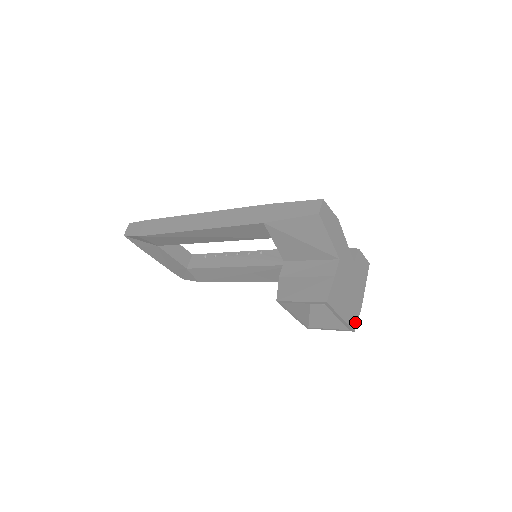
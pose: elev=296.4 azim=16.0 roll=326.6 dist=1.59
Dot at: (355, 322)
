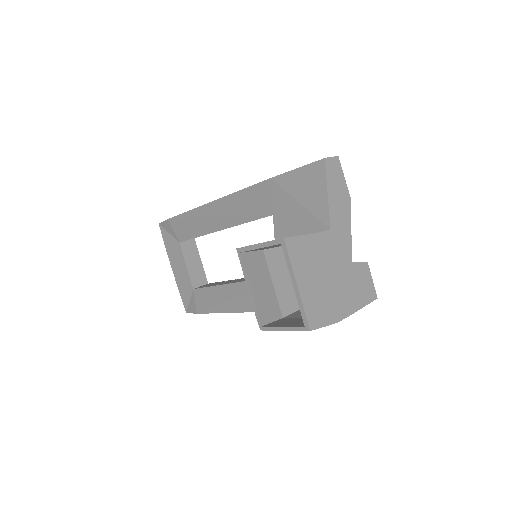
Dot at: (317, 322)
